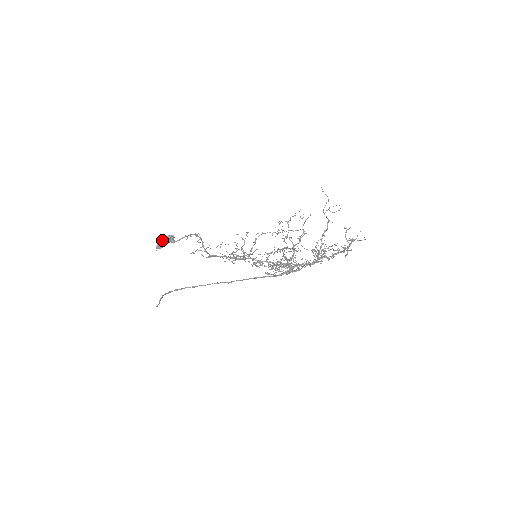
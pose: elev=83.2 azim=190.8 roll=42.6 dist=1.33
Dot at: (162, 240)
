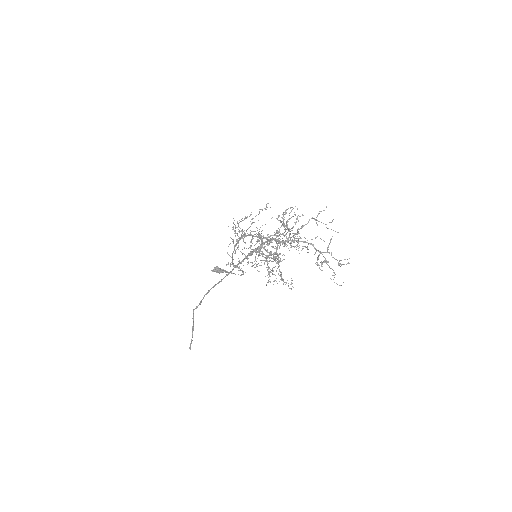
Dot at: occluded
